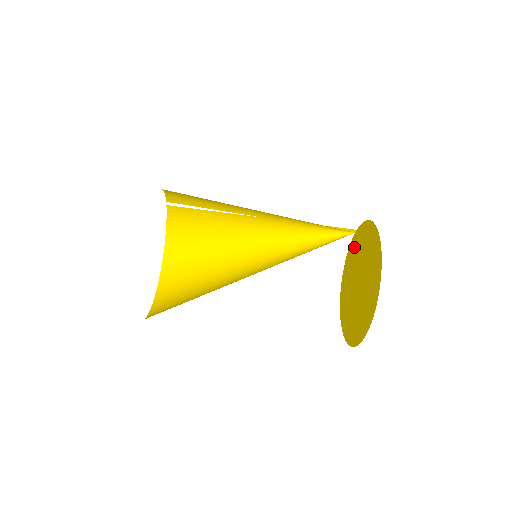
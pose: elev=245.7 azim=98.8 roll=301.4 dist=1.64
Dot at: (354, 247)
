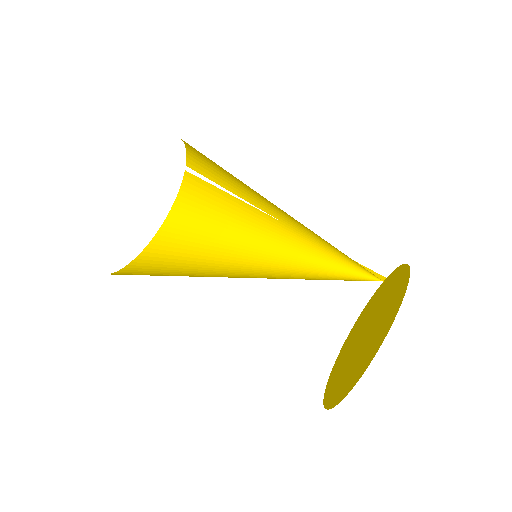
Dot at: (376, 296)
